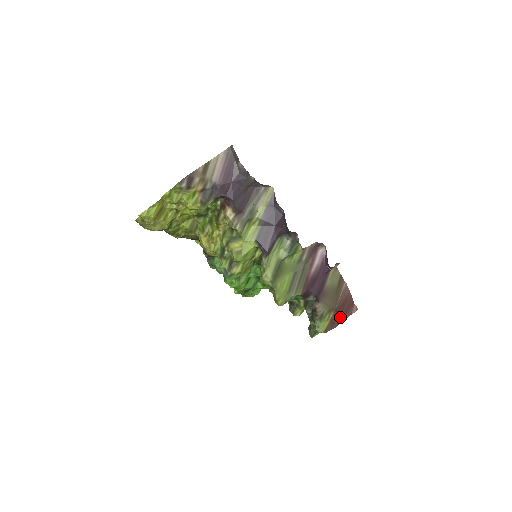
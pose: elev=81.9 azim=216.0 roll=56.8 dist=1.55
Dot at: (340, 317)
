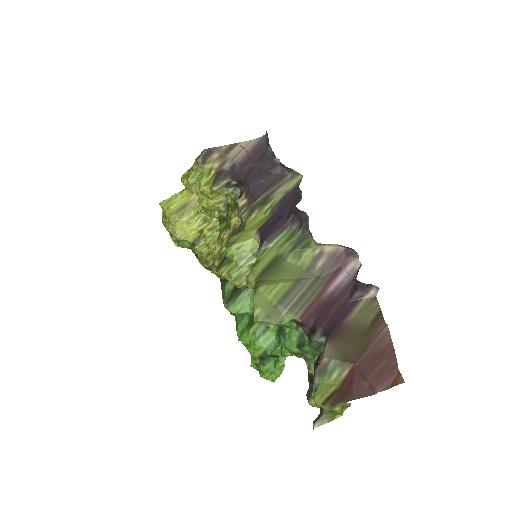
Dot at: (363, 385)
